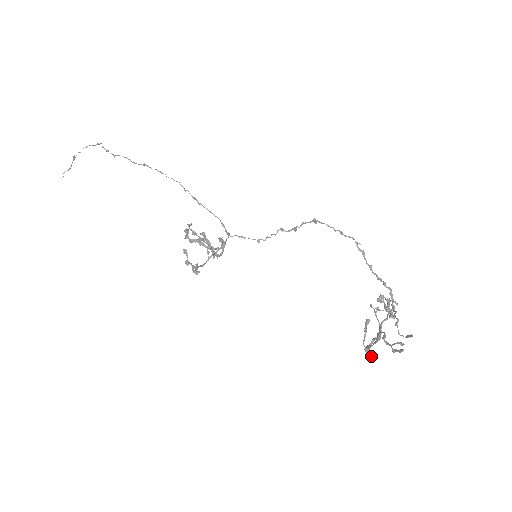
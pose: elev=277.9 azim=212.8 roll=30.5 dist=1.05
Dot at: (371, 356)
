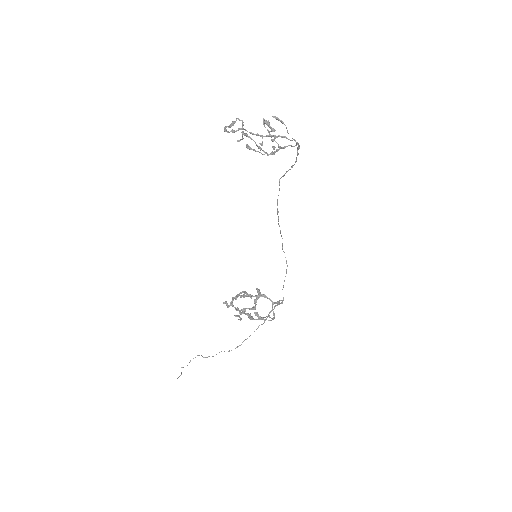
Dot at: occluded
